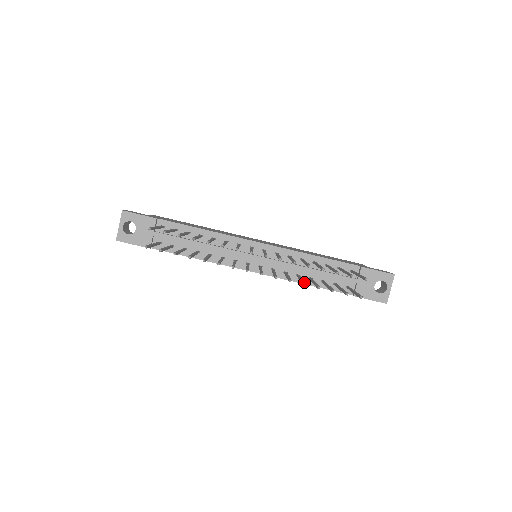
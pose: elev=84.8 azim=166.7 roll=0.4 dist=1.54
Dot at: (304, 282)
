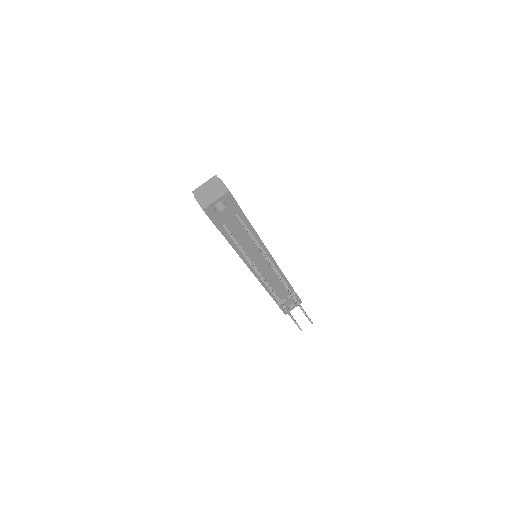
Dot at: occluded
